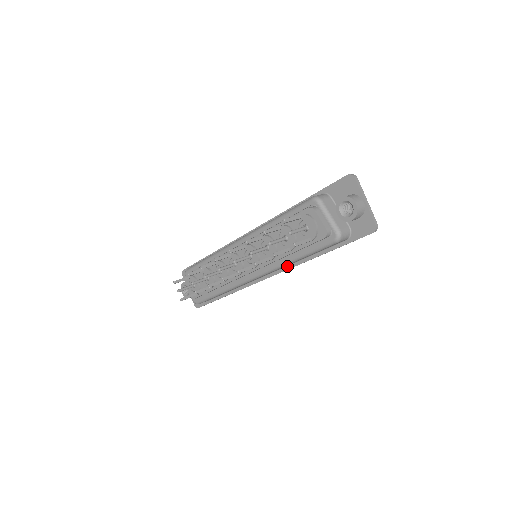
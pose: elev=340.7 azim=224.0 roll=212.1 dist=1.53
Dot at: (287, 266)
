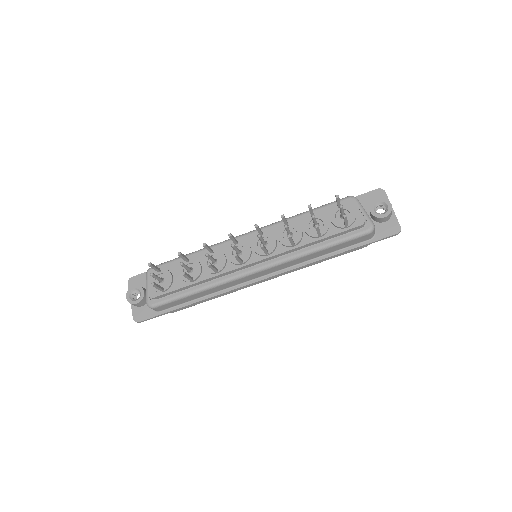
Dot at: (294, 265)
